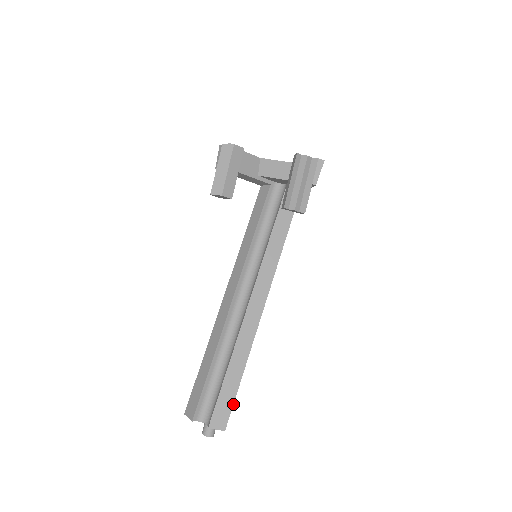
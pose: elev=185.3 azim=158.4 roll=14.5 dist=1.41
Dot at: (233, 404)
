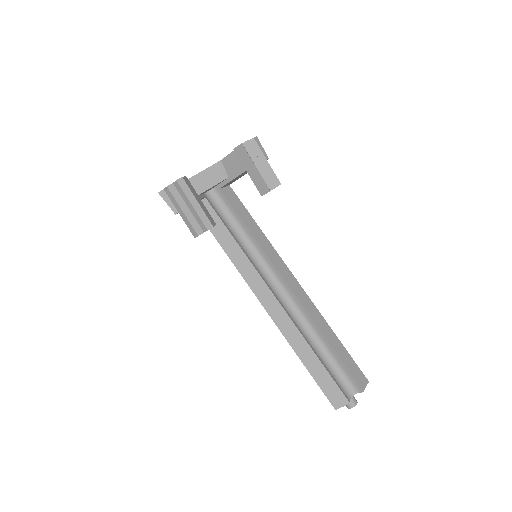
Dot at: (354, 361)
